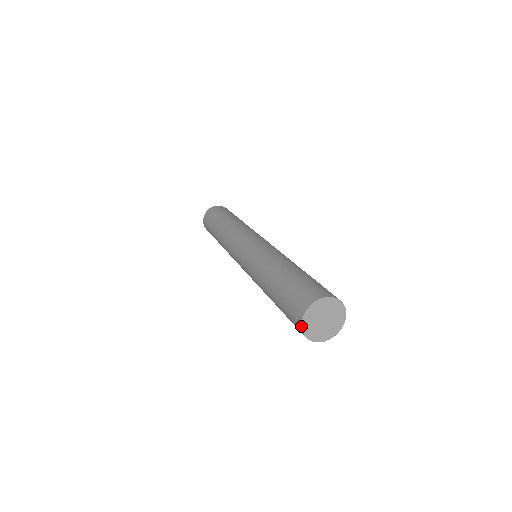
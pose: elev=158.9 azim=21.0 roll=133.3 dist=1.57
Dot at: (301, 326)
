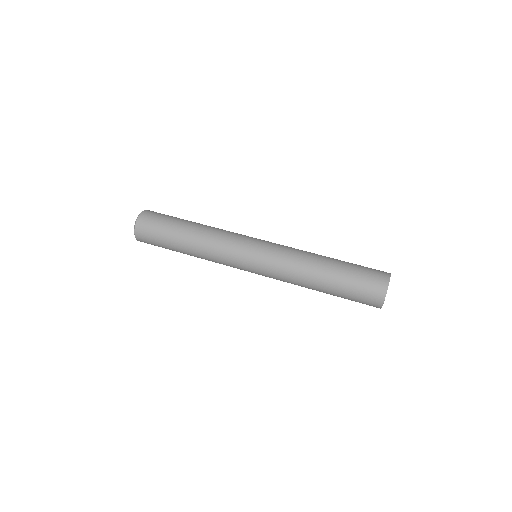
Dot at: occluded
